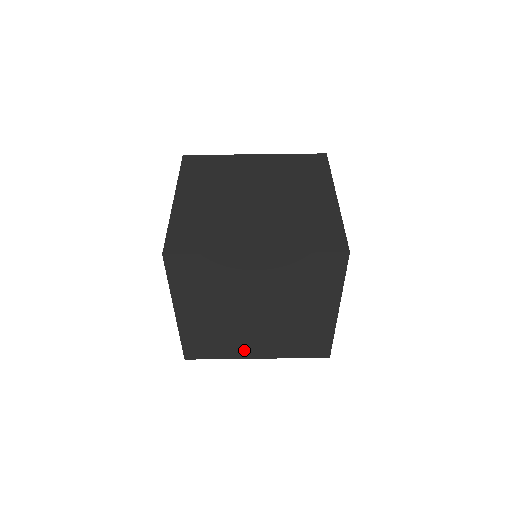
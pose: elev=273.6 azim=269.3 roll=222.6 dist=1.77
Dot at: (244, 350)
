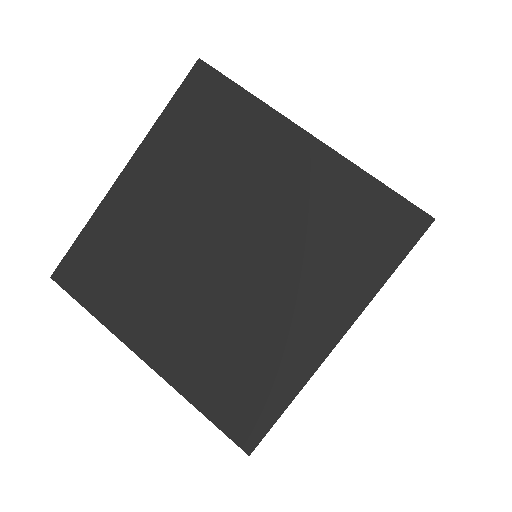
Dot at: (142, 324)
